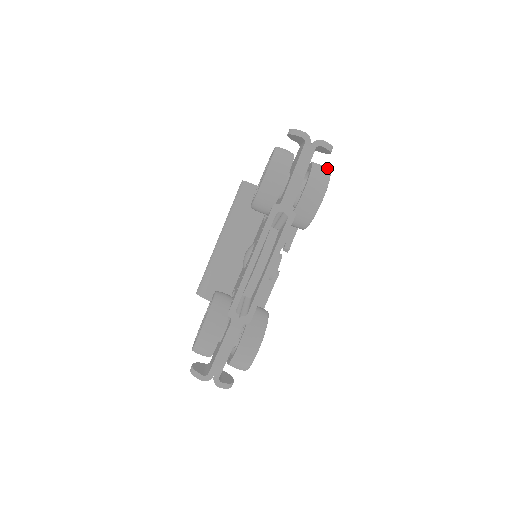
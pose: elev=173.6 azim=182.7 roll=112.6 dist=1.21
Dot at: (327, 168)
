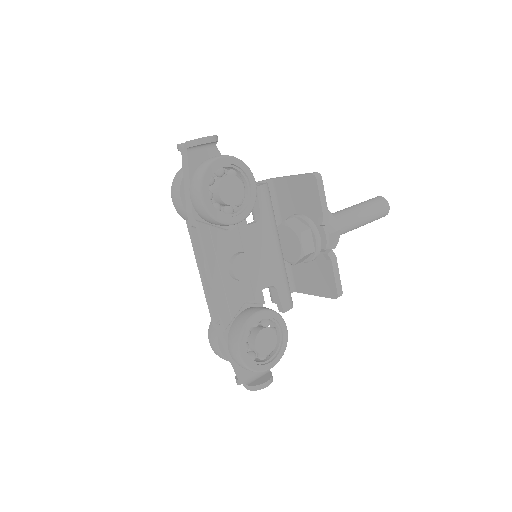
Dot at: (211, 159)
